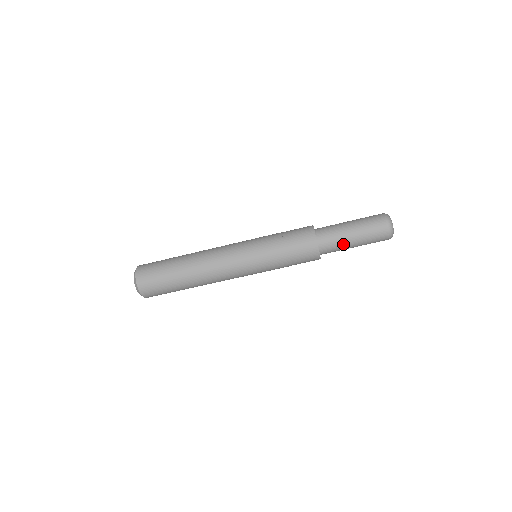
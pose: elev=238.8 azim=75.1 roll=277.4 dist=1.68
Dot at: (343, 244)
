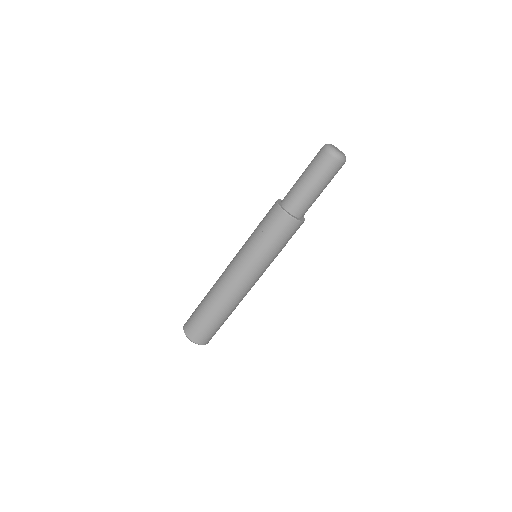
Dot at: (298, 189)
